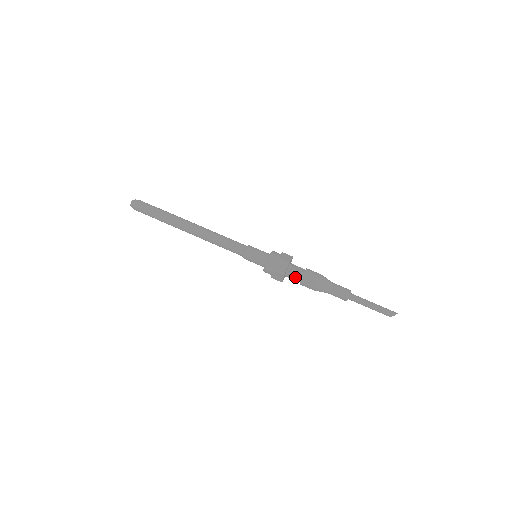
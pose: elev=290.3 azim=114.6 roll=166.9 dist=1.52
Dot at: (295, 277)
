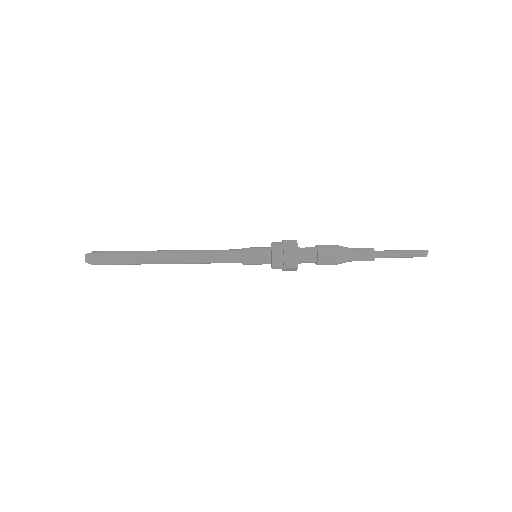
Dot at: (309, 255)
